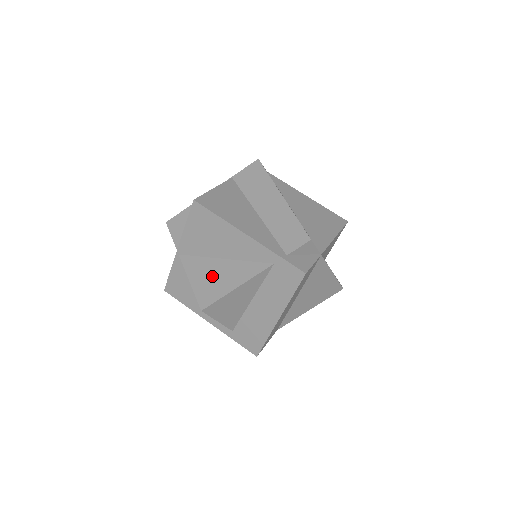
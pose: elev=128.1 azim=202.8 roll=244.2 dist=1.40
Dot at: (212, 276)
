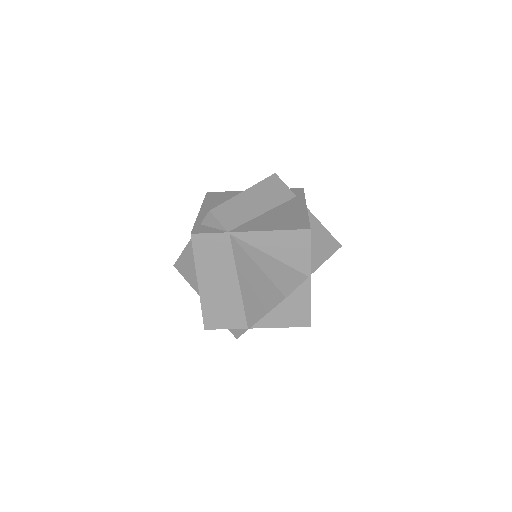
Dot at: occluded
